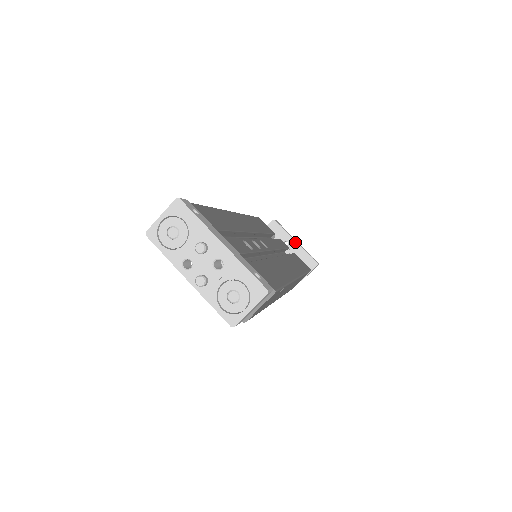
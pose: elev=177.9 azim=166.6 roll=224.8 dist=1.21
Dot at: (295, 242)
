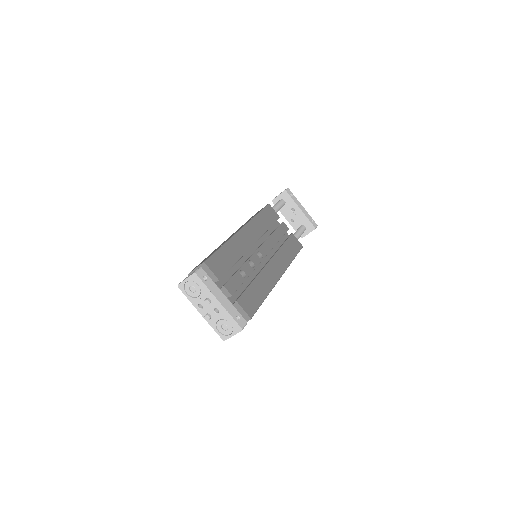
Dot at: (300, 210)
